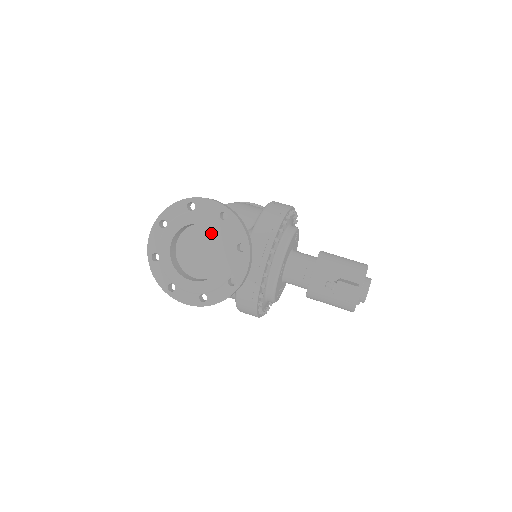
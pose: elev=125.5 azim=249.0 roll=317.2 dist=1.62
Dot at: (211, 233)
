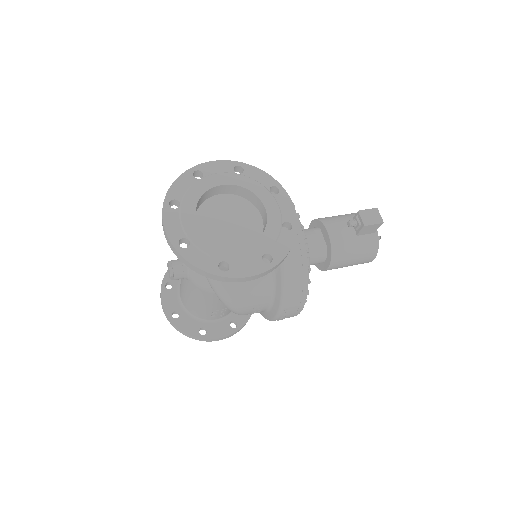
Dot at: (229, 201)
